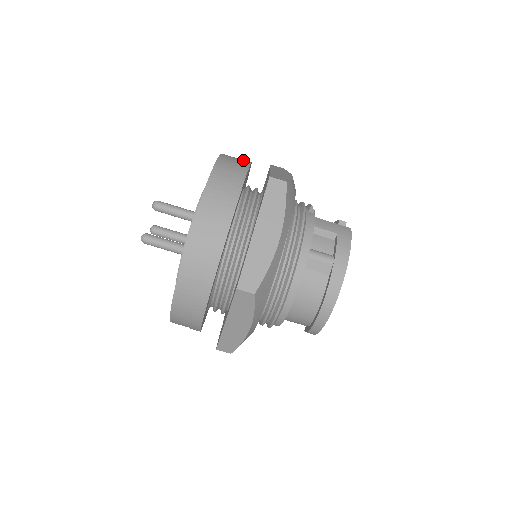
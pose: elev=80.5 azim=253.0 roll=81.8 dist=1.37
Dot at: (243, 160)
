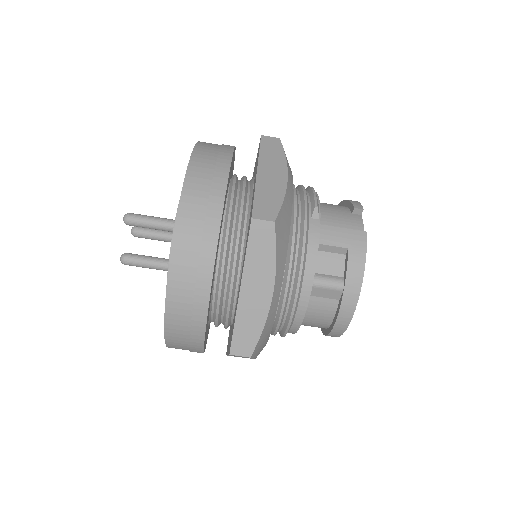
Dot at: (219, 167)
